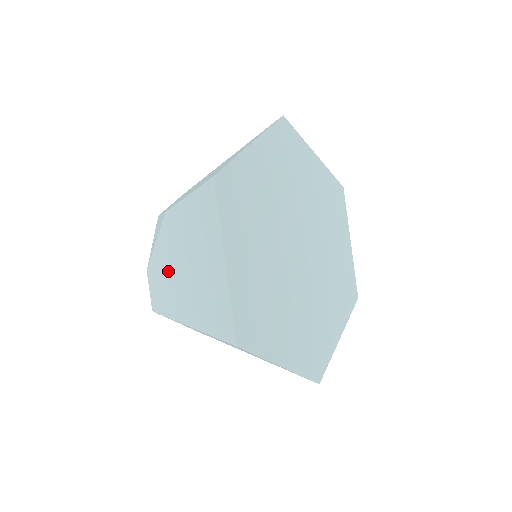
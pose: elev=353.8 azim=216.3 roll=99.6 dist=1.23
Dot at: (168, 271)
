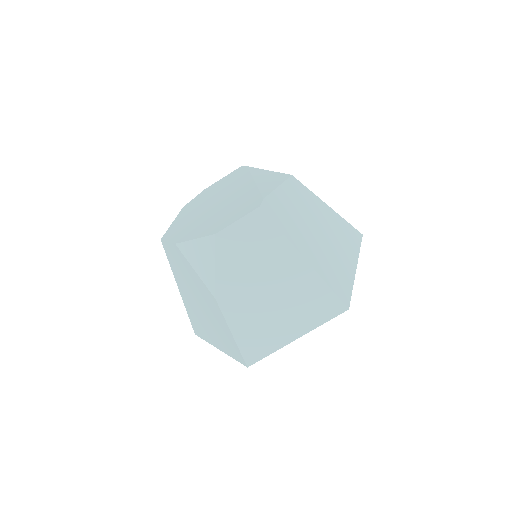
Dot at: (189, 281)
